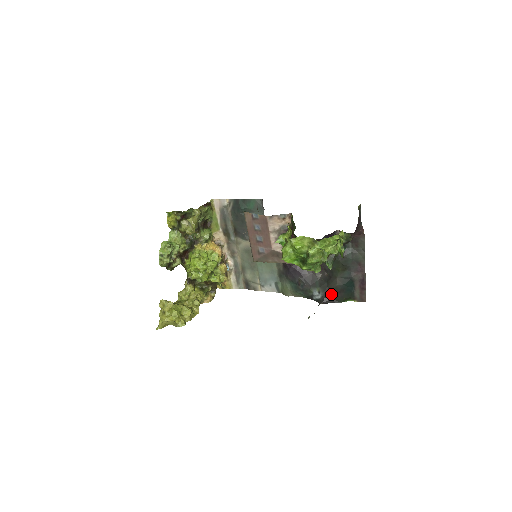
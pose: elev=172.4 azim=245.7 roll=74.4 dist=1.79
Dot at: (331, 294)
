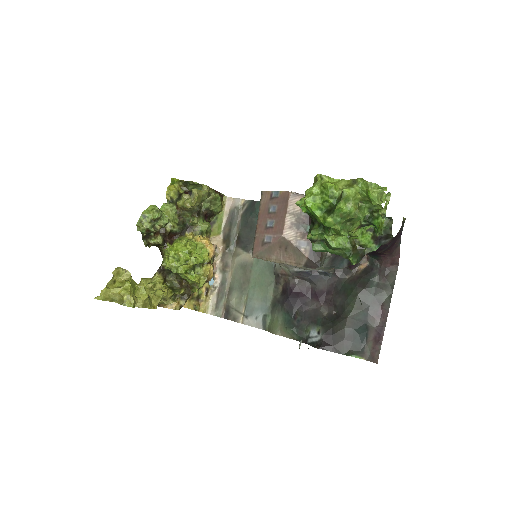
Dot at: (334, 338)
